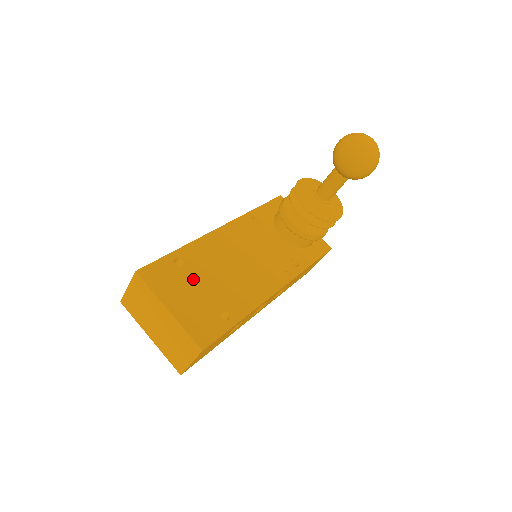
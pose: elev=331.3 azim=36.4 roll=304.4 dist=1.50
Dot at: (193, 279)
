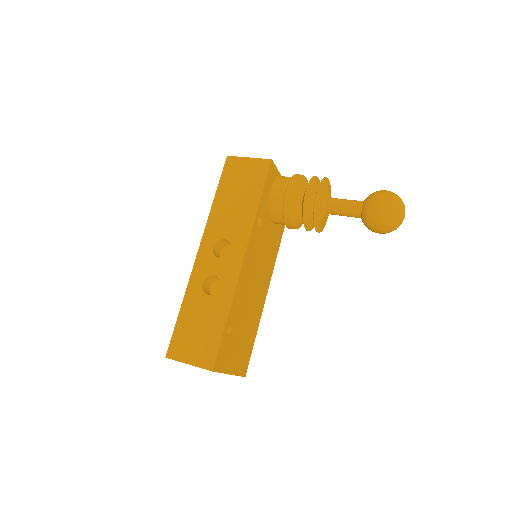
Dot at: (237, 334)
